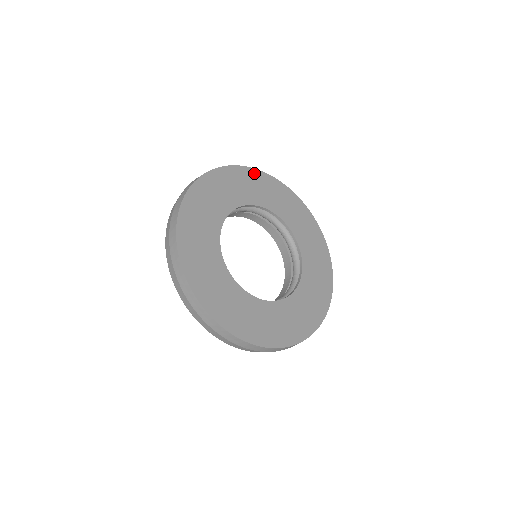
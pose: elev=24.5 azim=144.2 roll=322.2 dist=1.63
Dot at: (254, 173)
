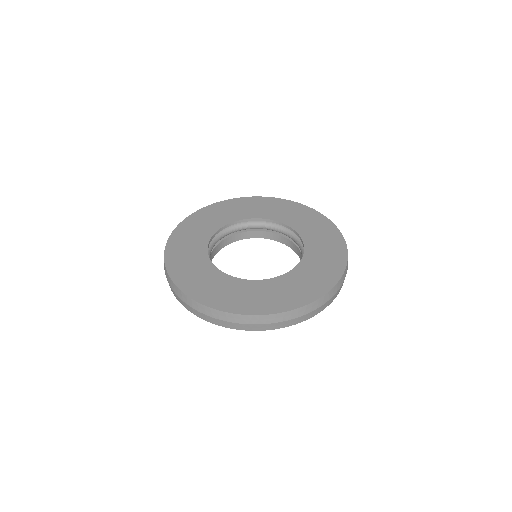
Dot at: (216, 206)
